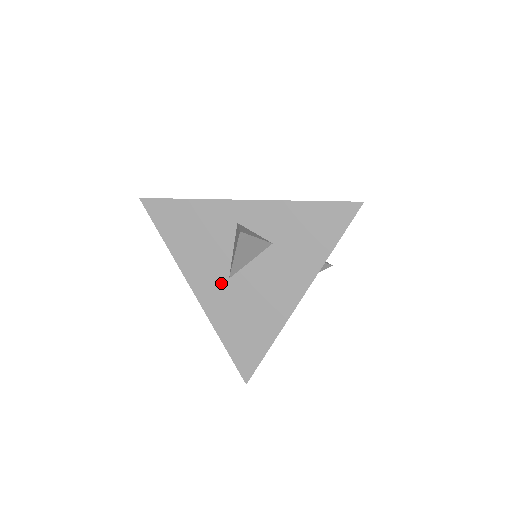
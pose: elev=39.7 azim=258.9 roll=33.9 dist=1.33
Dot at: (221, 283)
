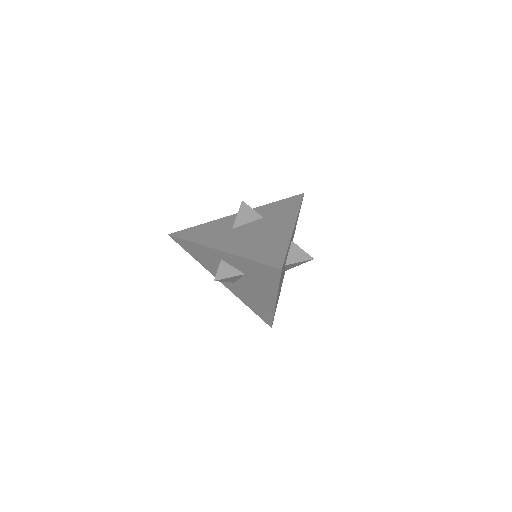
Dot at: (232, 283)
